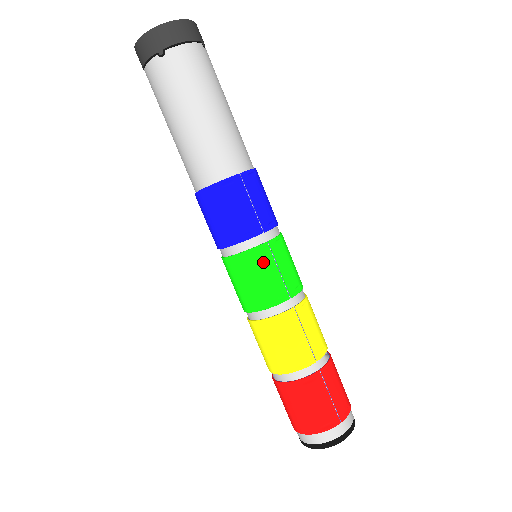
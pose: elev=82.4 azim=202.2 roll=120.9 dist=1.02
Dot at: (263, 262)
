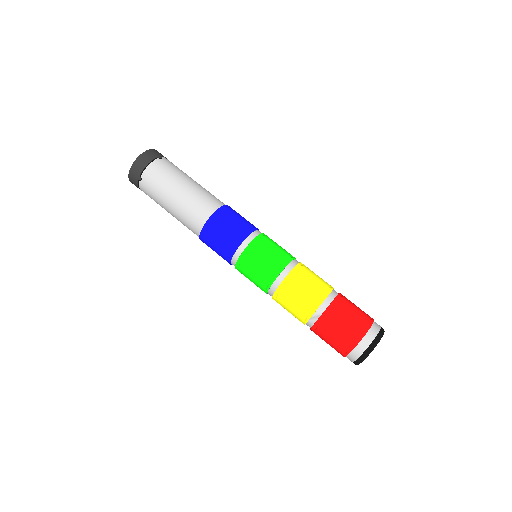
Dot at: (271, 240)
